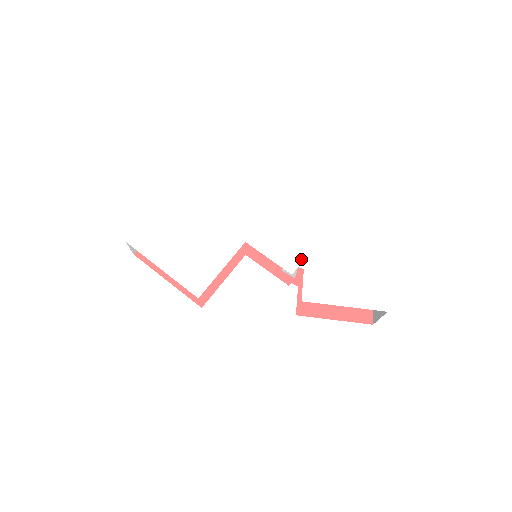
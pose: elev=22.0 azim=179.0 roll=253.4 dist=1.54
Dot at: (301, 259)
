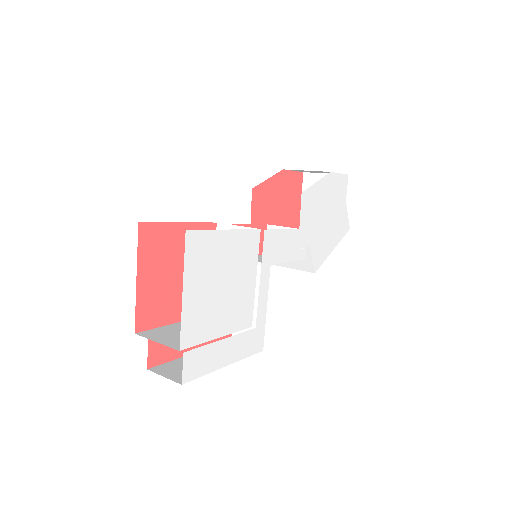
Dot at: (306, 238)
